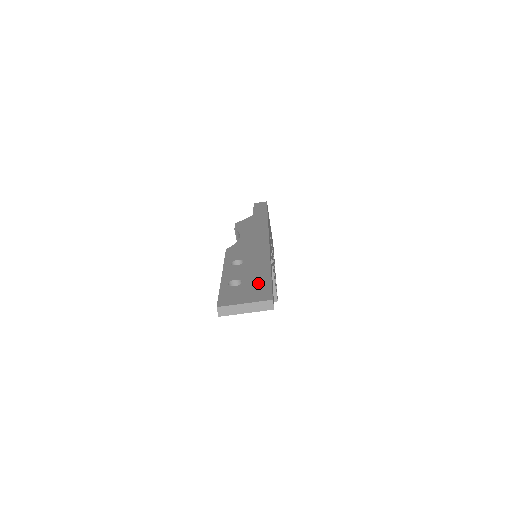
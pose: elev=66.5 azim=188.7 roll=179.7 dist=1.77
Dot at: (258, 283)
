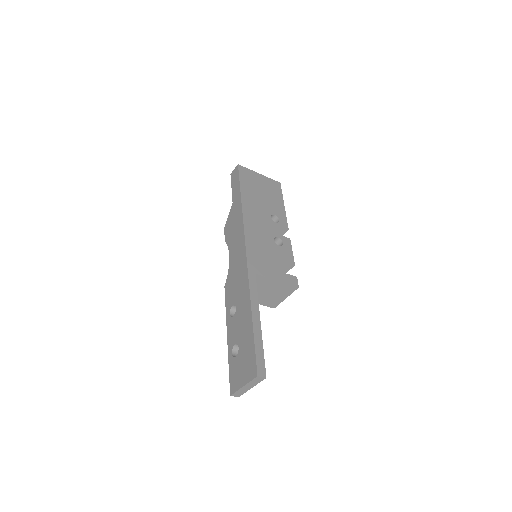
Dot at: (247, 348)
